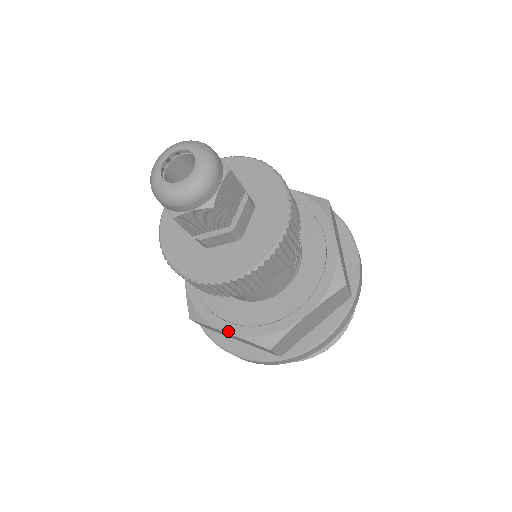
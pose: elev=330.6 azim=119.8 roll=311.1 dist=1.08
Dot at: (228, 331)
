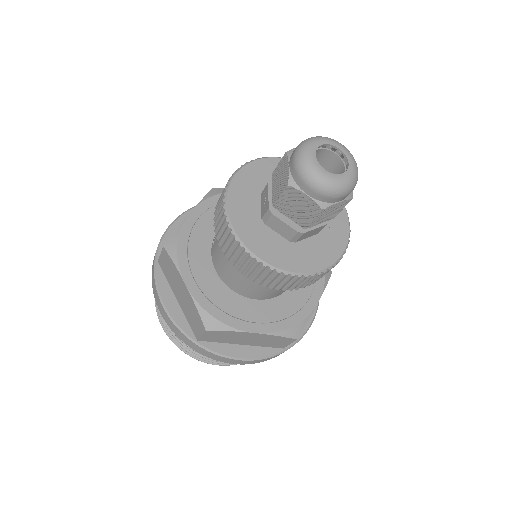
Dot at: (258, 331)
